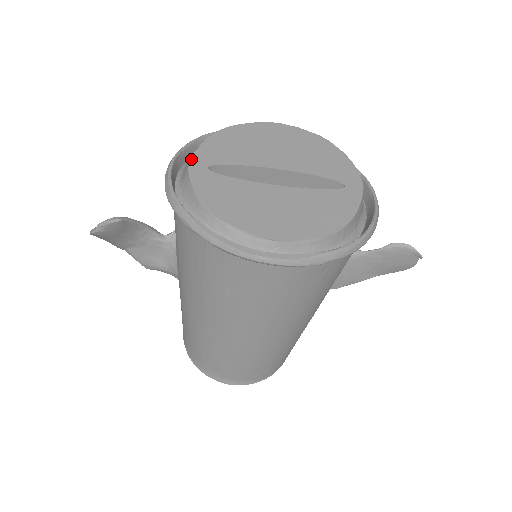
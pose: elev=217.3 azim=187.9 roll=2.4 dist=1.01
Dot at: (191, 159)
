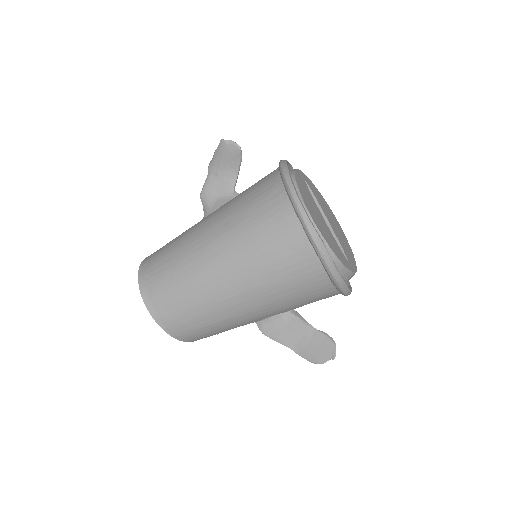
Dot at: occluded
